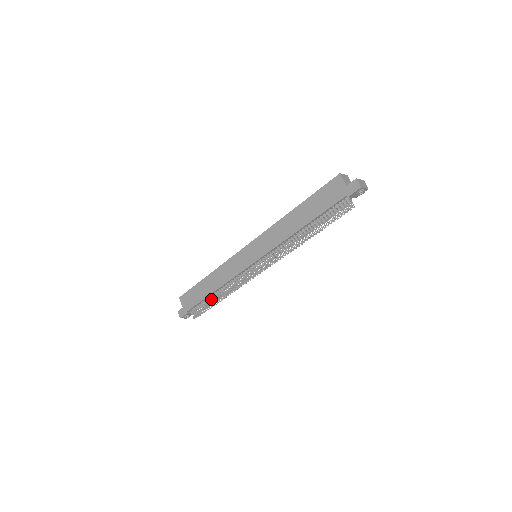
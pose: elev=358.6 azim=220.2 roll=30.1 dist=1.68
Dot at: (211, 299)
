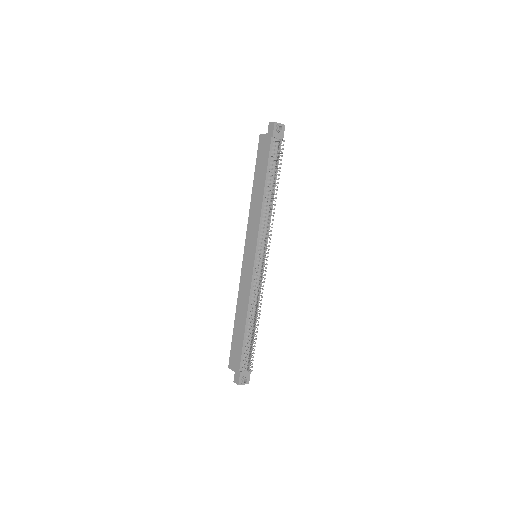
Dot at: (249, 334)
